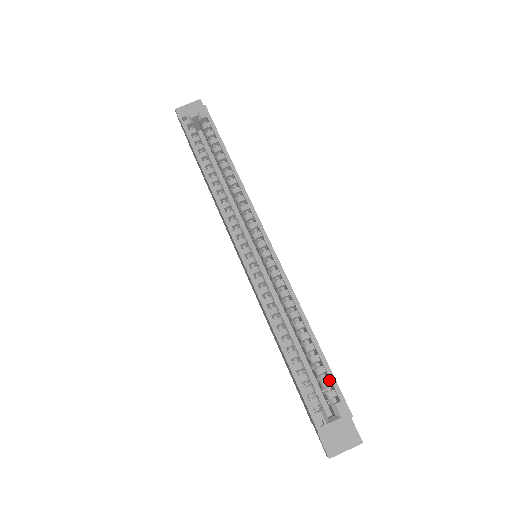
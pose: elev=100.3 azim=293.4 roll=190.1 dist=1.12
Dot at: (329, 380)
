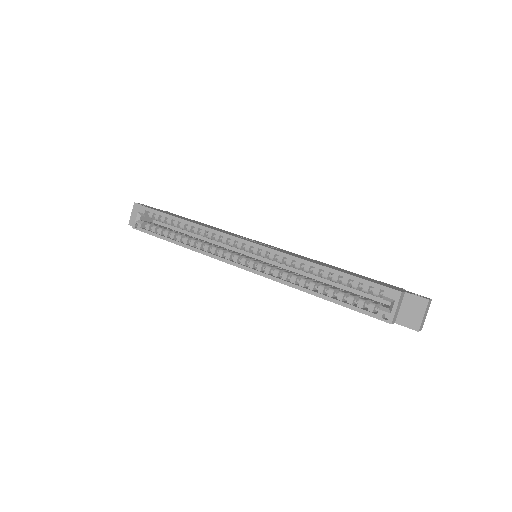
Dot at: (366, 285)
